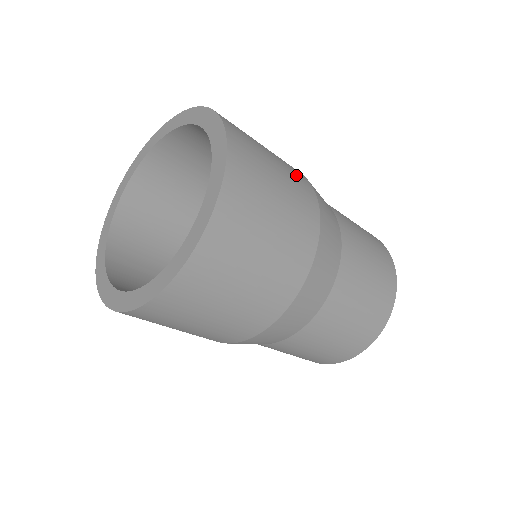
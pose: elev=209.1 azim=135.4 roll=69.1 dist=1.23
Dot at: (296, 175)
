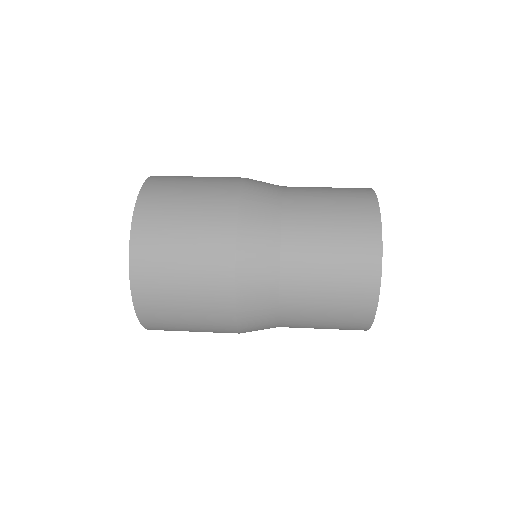
Dot at: (217, 327)
